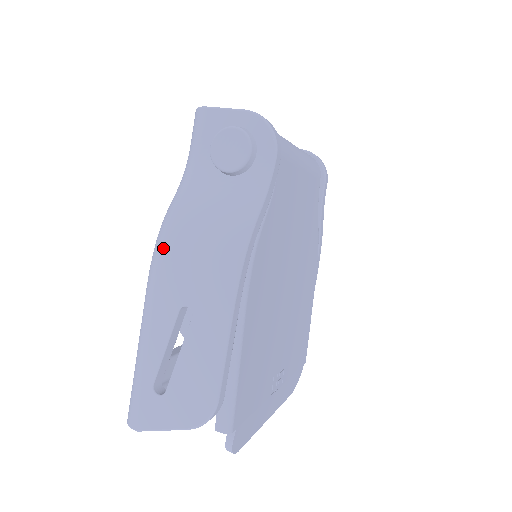
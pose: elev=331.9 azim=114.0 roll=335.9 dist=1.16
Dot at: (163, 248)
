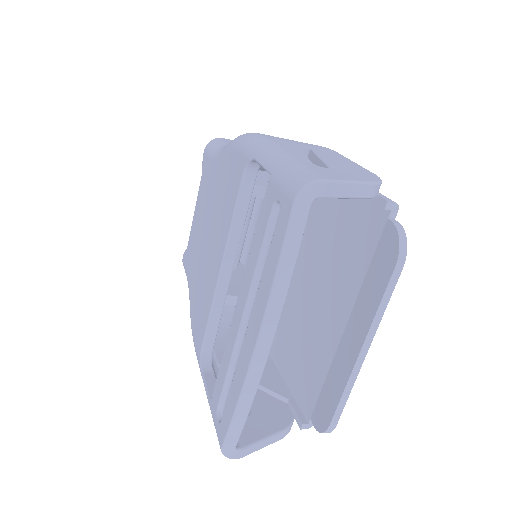
Dot at: occluded
